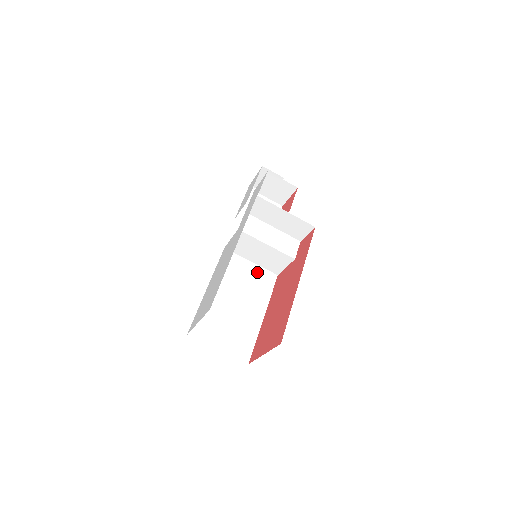
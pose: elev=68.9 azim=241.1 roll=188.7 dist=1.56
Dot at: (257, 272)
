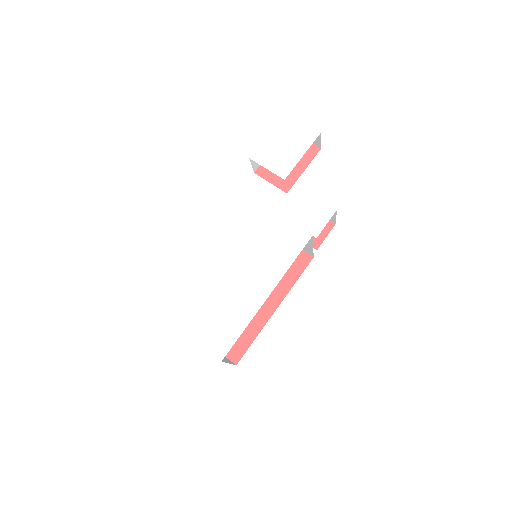
Dot at: occluded
